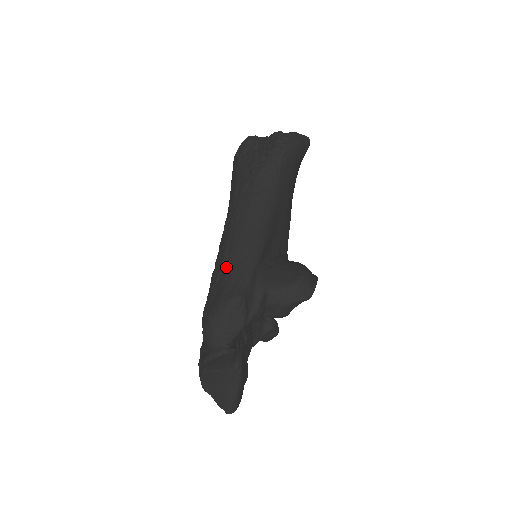
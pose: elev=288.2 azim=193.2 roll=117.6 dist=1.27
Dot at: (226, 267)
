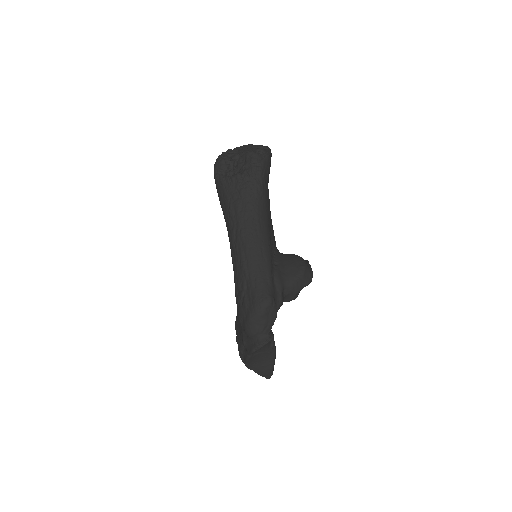
Dot at: (250, 277)
